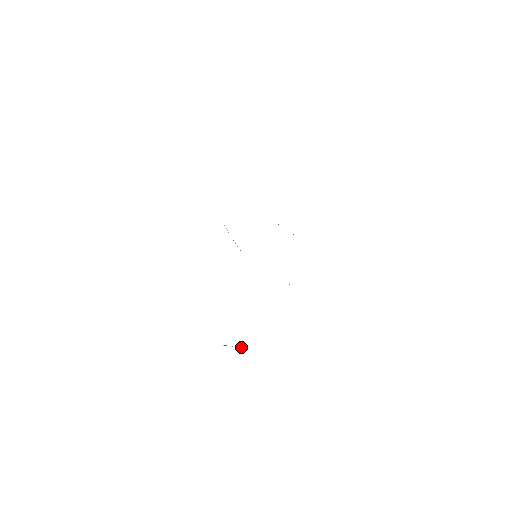
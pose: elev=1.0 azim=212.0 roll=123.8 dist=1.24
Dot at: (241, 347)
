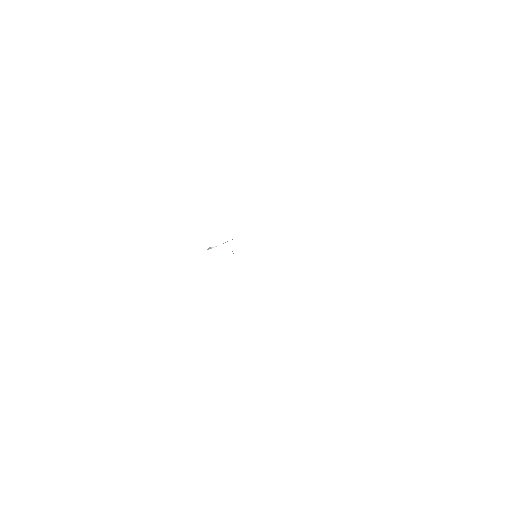
Dot at: occluded
